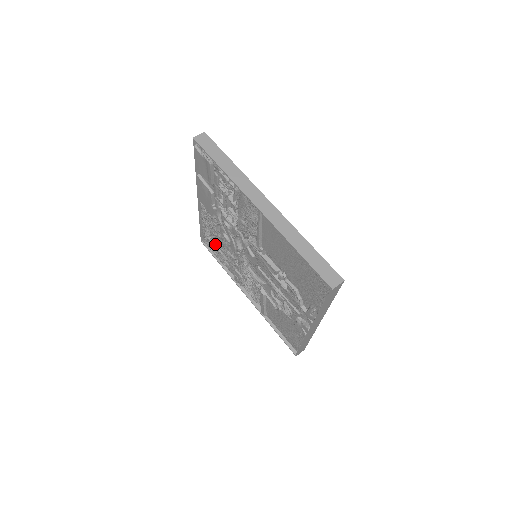
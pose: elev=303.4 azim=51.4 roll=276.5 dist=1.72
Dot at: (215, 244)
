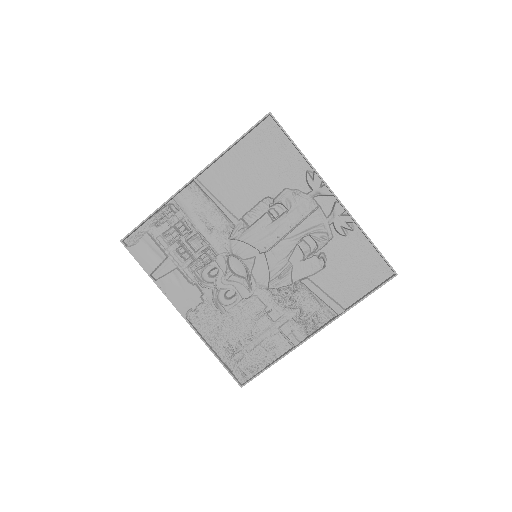
Dot at: (245, 351)
